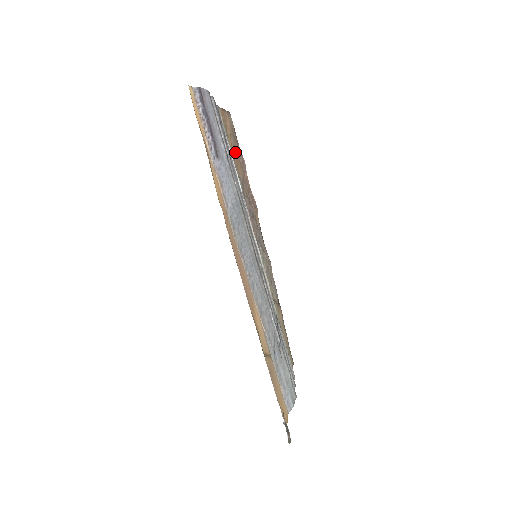
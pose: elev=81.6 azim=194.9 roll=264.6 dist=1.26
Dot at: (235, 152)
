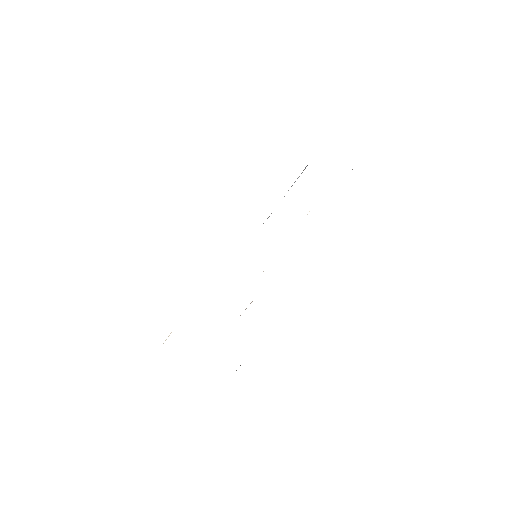
Dot at: occluded
